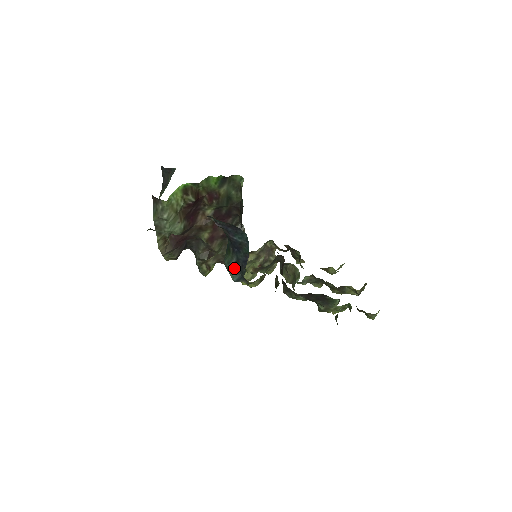
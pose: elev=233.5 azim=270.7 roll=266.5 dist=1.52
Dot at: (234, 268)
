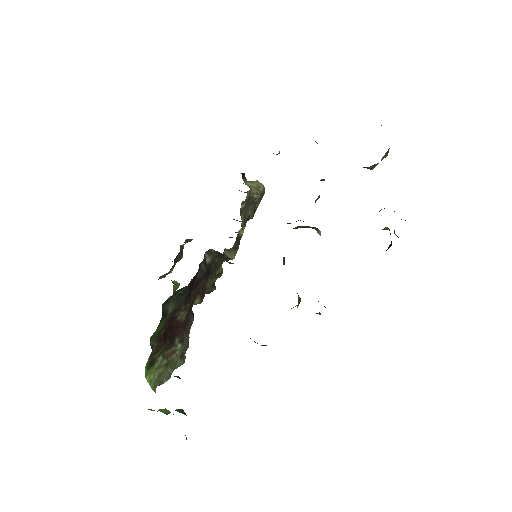
Dot at: occluded
